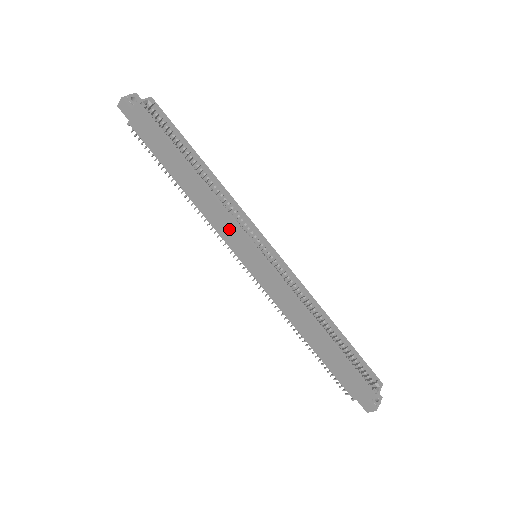
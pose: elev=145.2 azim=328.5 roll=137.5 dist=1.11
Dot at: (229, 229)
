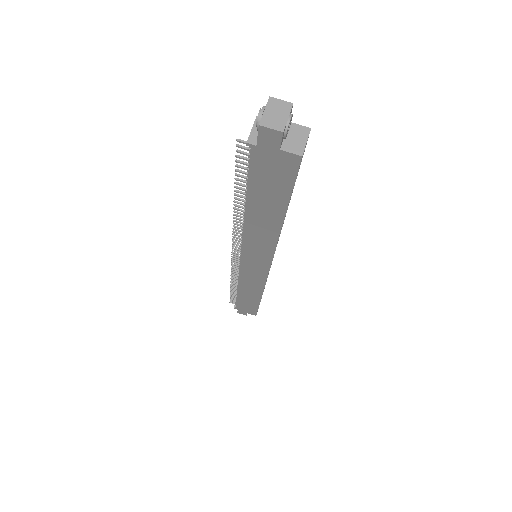
Dot at: (260, 251)
